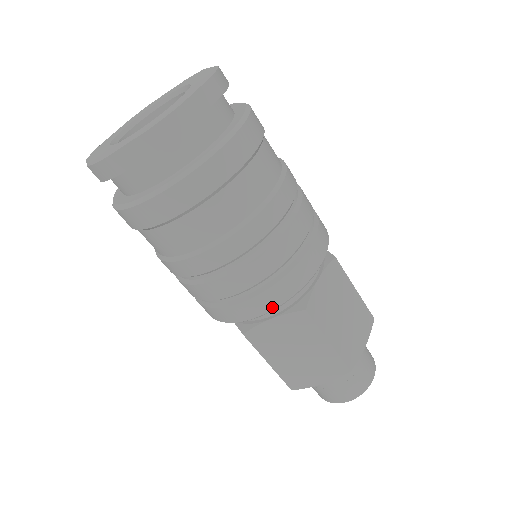
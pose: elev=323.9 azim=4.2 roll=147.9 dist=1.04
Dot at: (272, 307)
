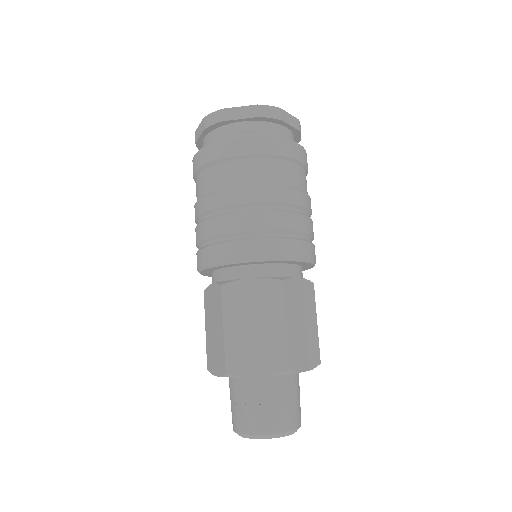
Dot at: (262, 256)
